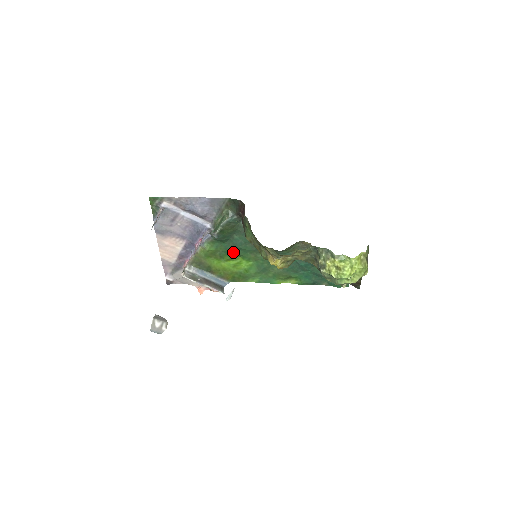
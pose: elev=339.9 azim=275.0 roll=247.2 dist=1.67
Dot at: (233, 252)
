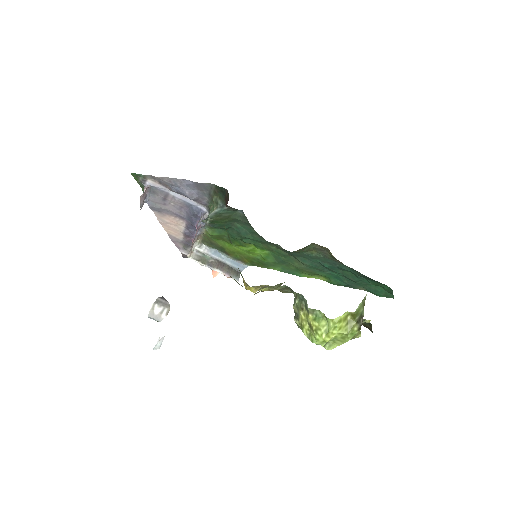
Dot at: (241, 239)
